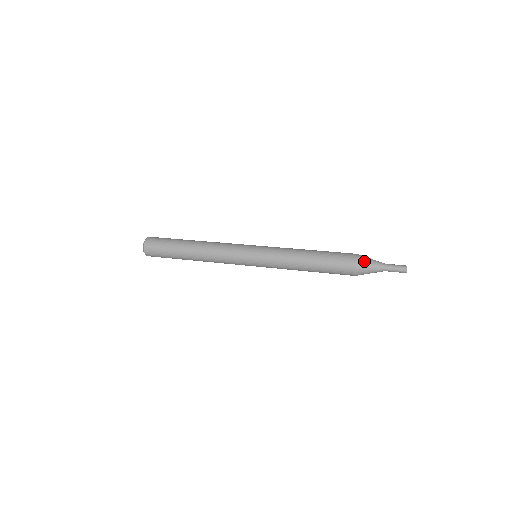
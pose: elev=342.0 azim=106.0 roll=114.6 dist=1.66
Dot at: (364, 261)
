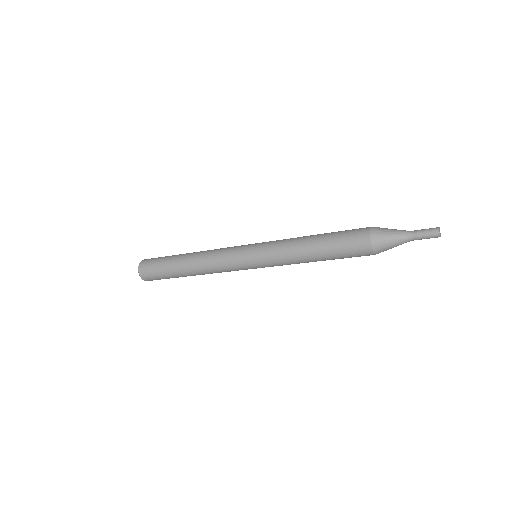
Dot at: (382, 228)
